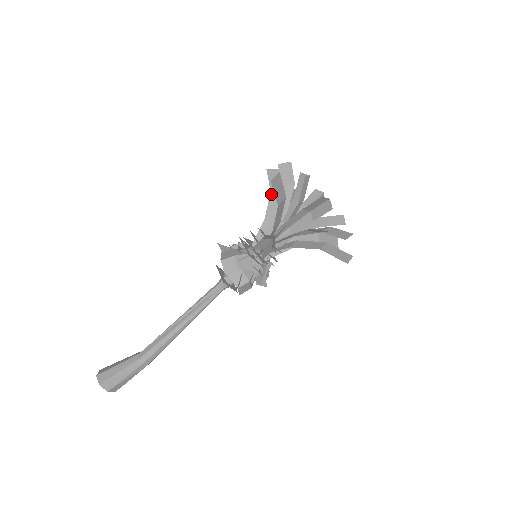
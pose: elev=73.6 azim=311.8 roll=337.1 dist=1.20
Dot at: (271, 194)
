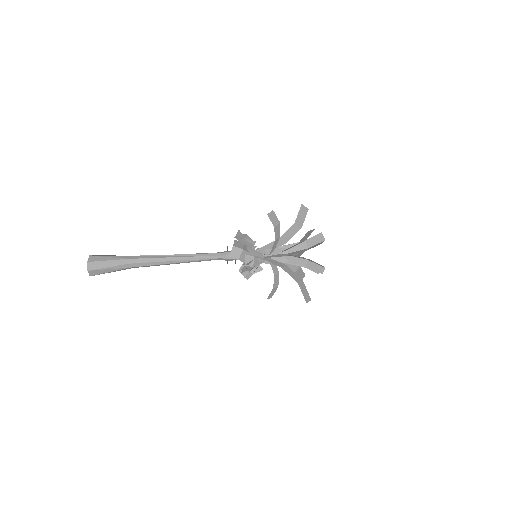
Dot at: occluded
